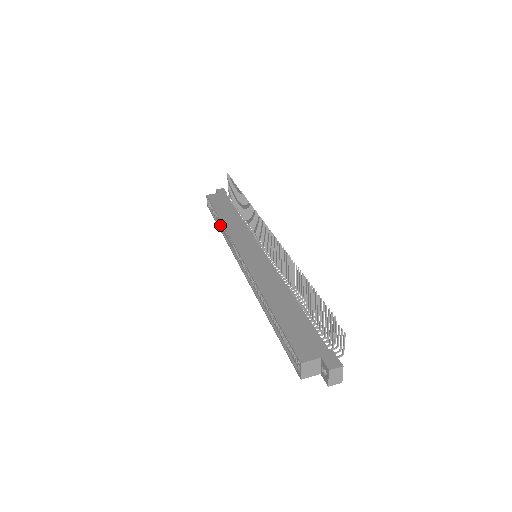
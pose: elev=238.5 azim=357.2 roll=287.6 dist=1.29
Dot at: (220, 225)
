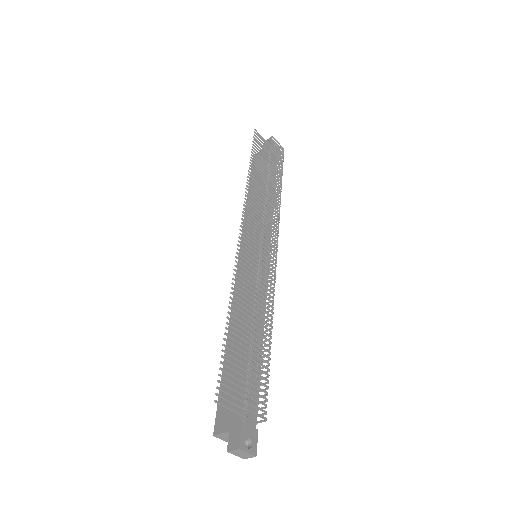
Dot at: occluded
